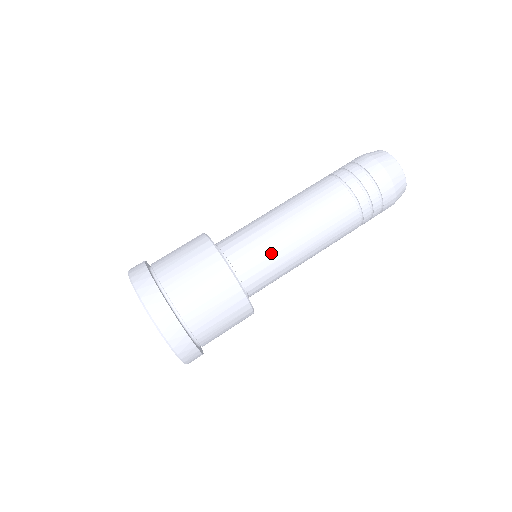
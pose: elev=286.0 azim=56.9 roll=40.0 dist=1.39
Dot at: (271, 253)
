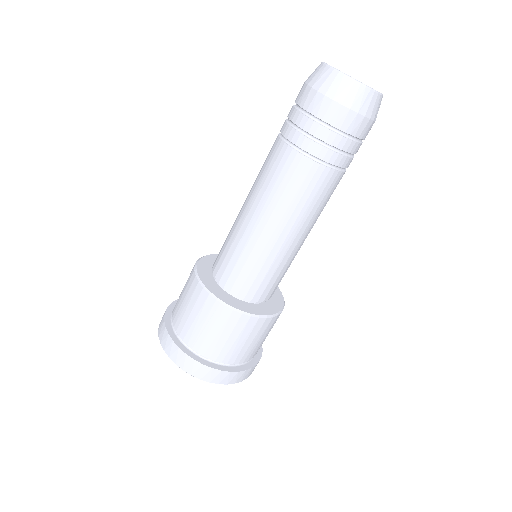
Dot at: (285, 269)
